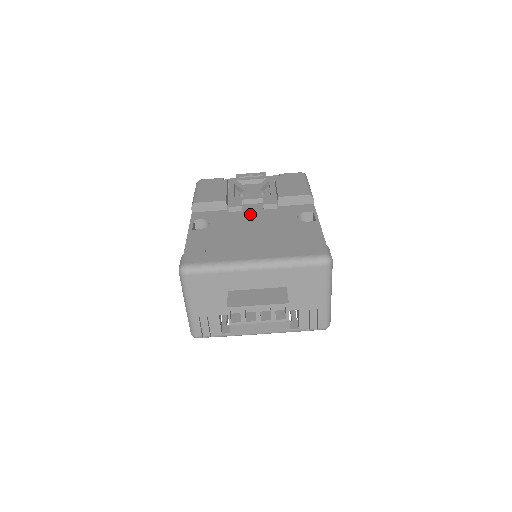
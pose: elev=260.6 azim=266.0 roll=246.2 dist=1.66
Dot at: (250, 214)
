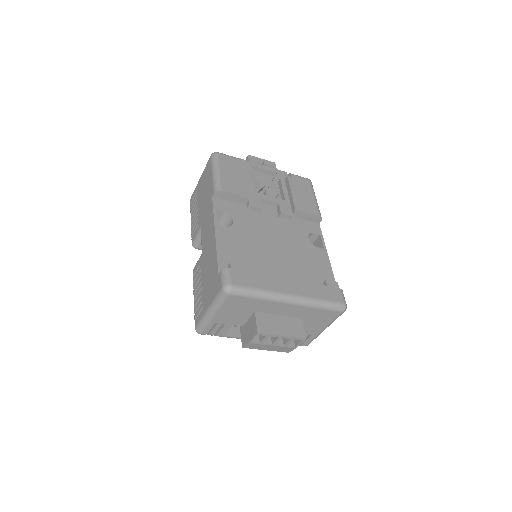
Dot at: (268, 220)
